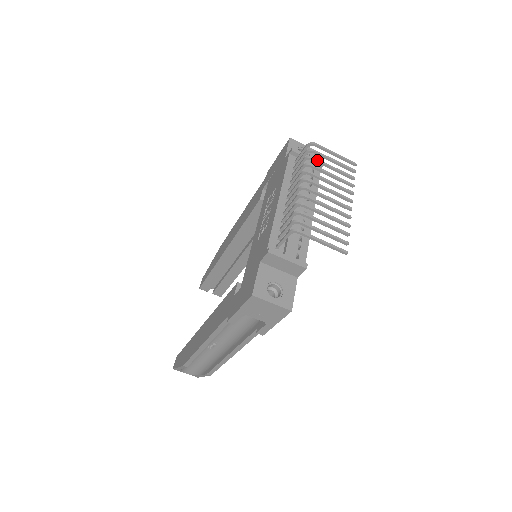
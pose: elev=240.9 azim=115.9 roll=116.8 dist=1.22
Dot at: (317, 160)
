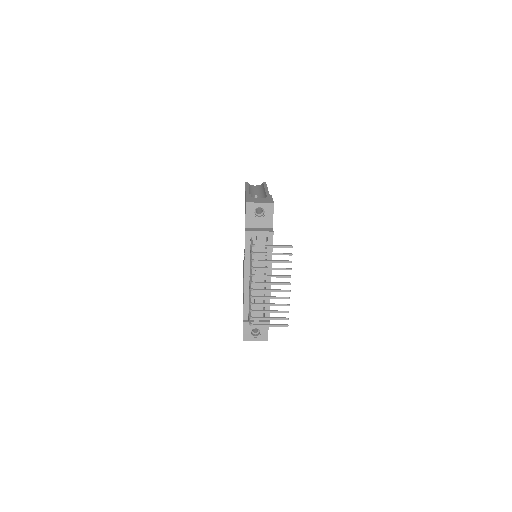
Dot at: occluded
